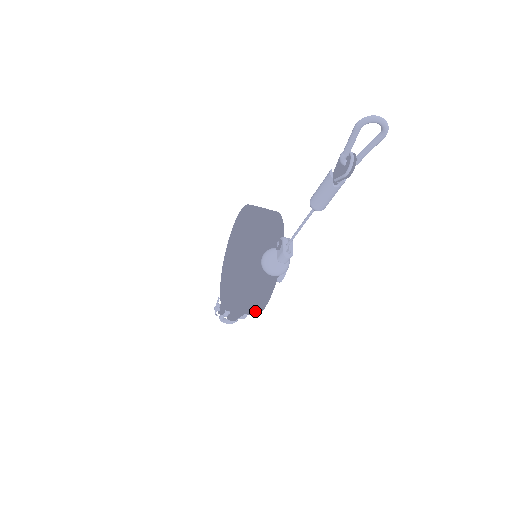
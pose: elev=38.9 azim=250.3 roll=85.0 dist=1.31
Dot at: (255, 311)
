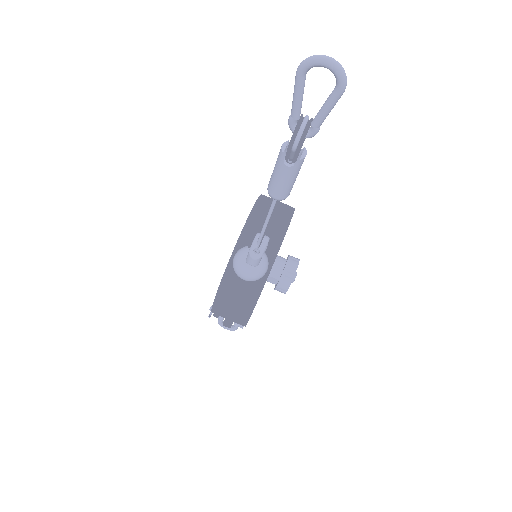
Dot at: (240, 320)
